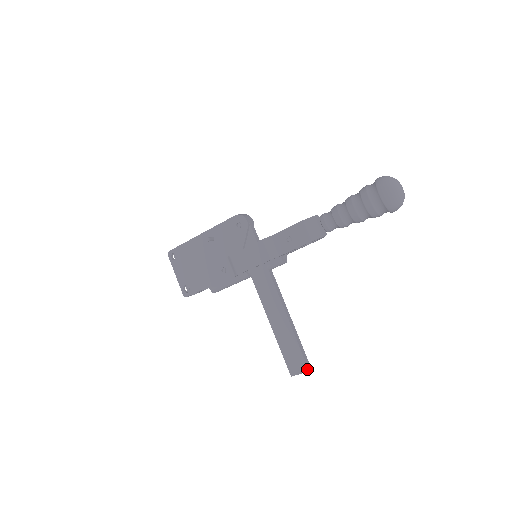
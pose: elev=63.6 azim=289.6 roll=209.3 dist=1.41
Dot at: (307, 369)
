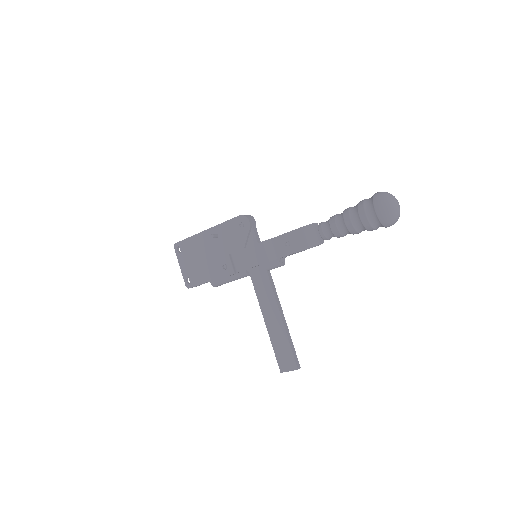
Dot at: (296, 367)
